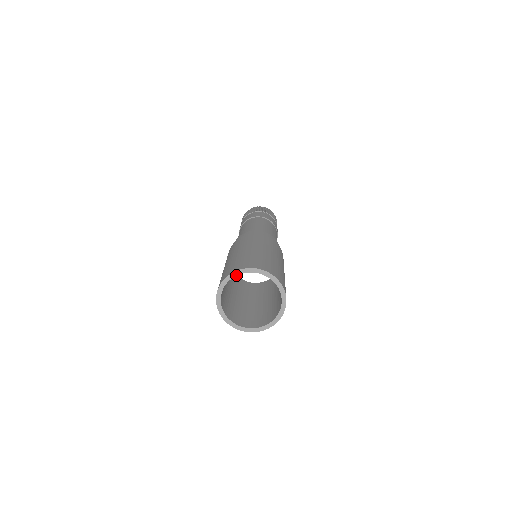
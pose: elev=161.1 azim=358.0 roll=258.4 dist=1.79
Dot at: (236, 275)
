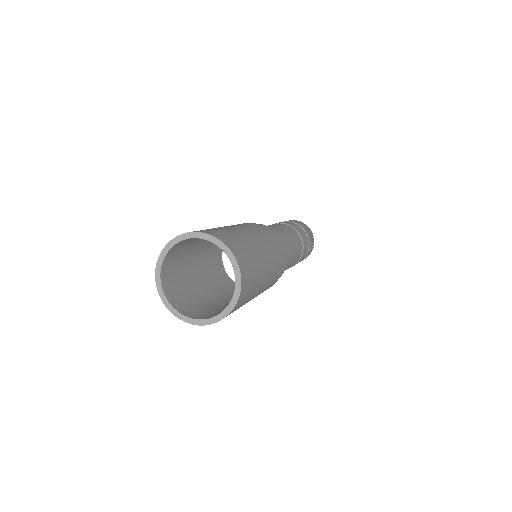
Dot at: (212, 241)
